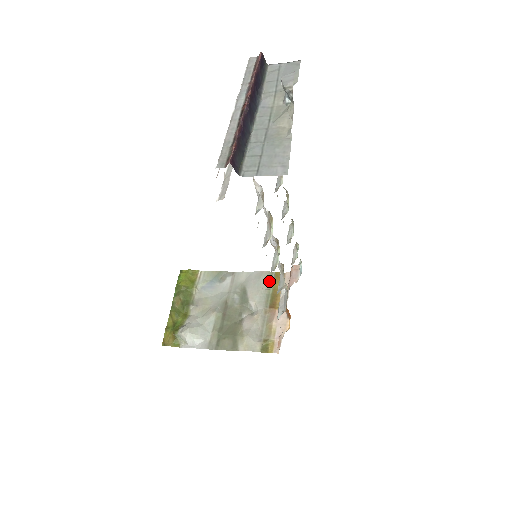
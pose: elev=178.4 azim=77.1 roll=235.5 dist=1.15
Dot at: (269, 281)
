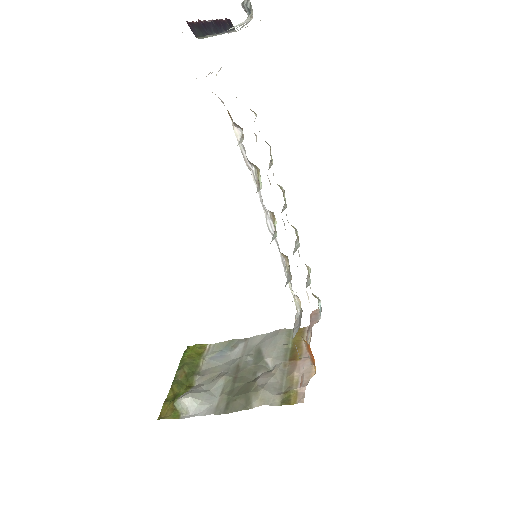
Dot at: (287, 336)
